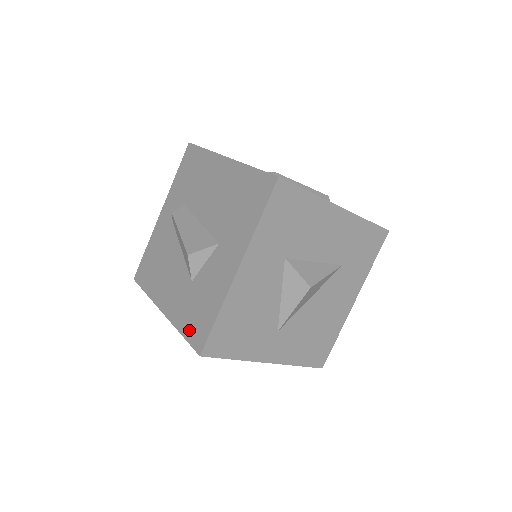
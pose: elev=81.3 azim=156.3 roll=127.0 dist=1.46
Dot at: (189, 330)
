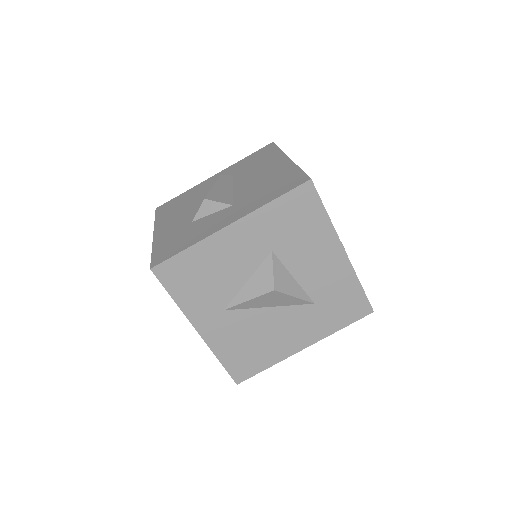
Dot at: (160, 250)
